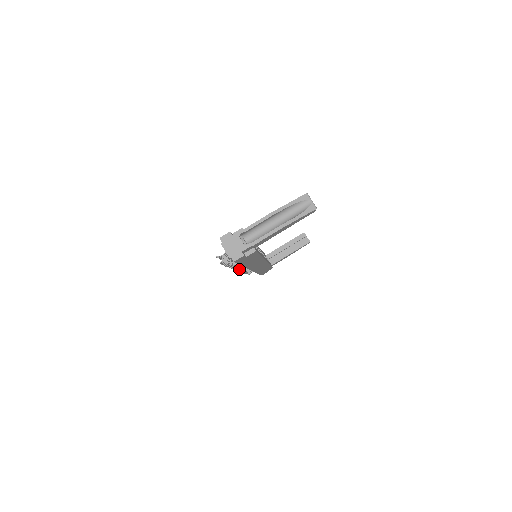
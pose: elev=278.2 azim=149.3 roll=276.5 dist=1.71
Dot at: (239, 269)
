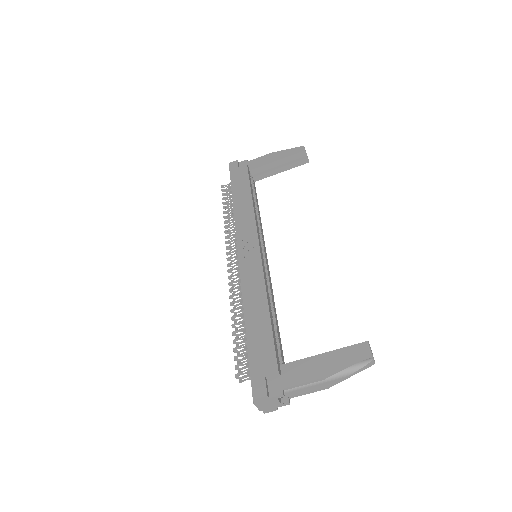
Dot at: (231, 264)
